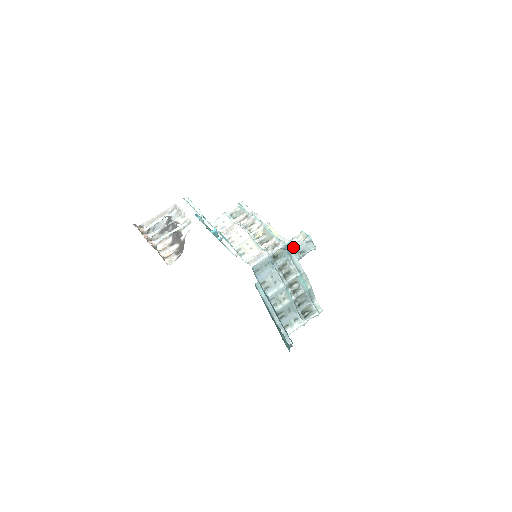
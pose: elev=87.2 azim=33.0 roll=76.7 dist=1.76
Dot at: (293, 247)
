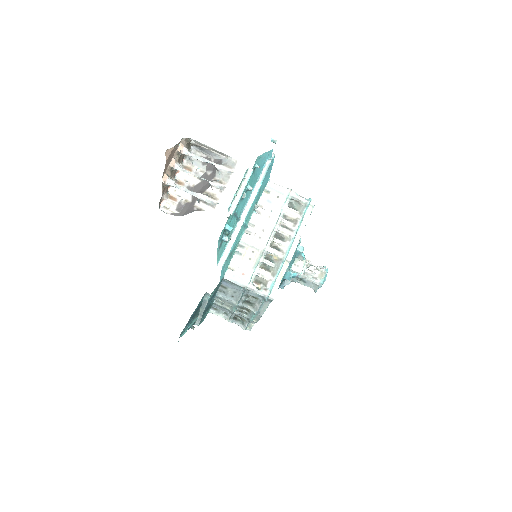
Dot at: (300, 274)
